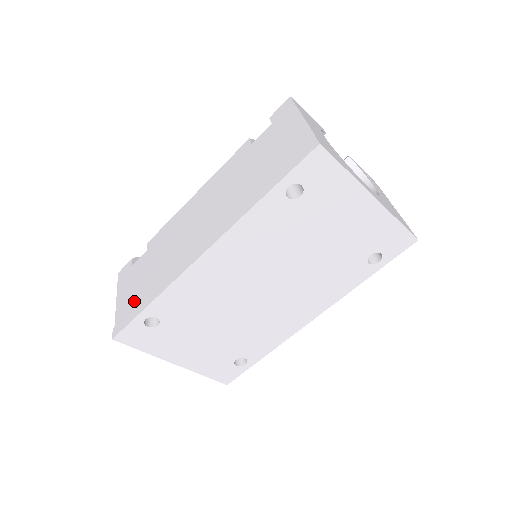
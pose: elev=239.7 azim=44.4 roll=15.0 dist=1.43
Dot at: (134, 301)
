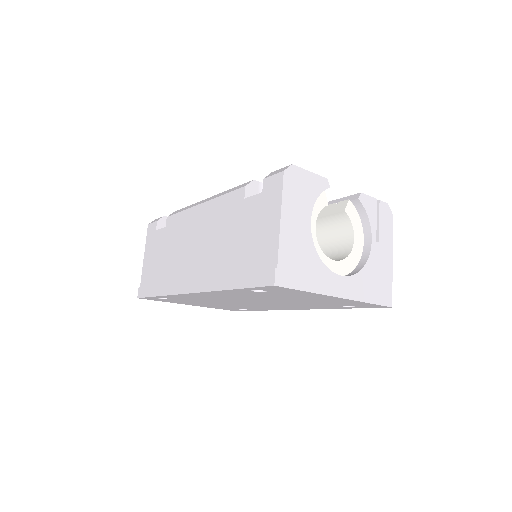
Dot at: (152, 276)
